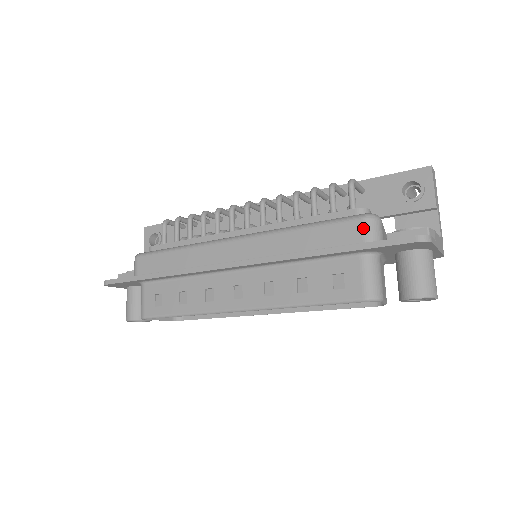
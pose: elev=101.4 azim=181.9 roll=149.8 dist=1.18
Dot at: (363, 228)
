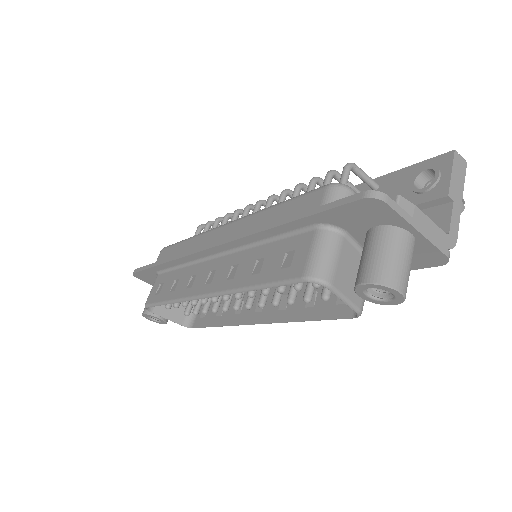
Dot at: (324, 196)
